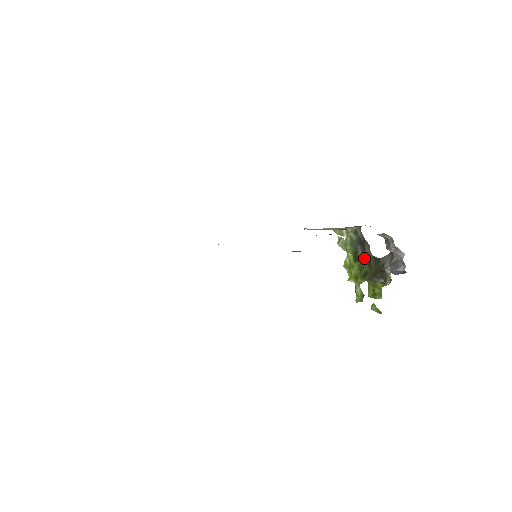
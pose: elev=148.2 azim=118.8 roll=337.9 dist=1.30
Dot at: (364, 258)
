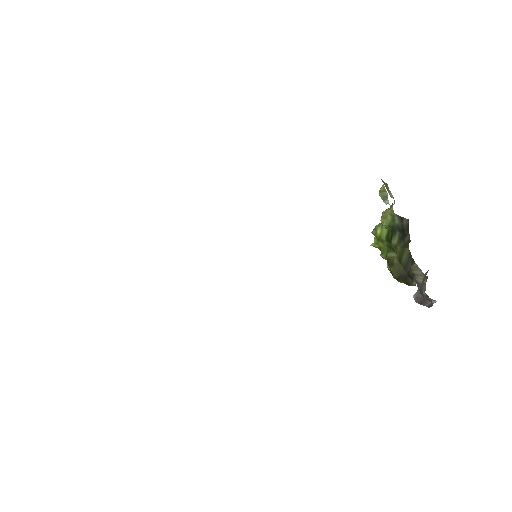
Dot at: (398, 246)
